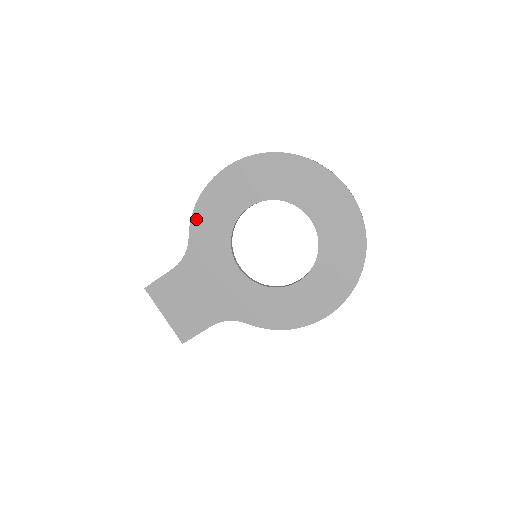
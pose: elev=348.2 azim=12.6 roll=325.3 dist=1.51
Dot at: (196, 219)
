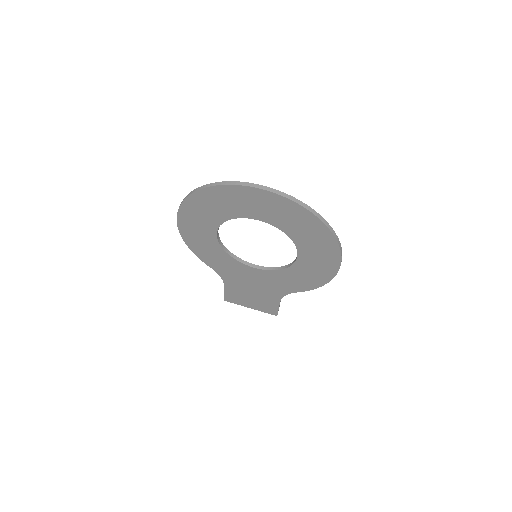
Dot at: (201, 257)
